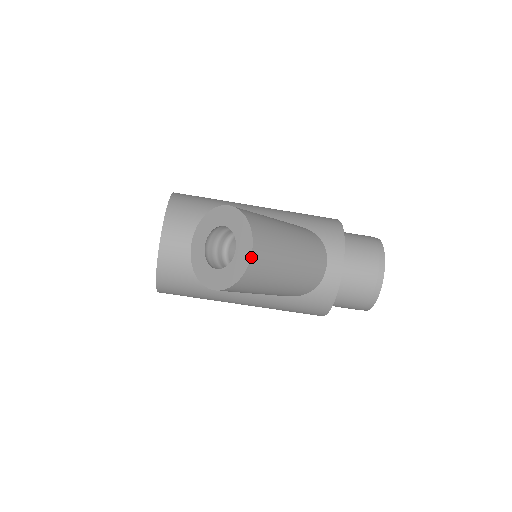
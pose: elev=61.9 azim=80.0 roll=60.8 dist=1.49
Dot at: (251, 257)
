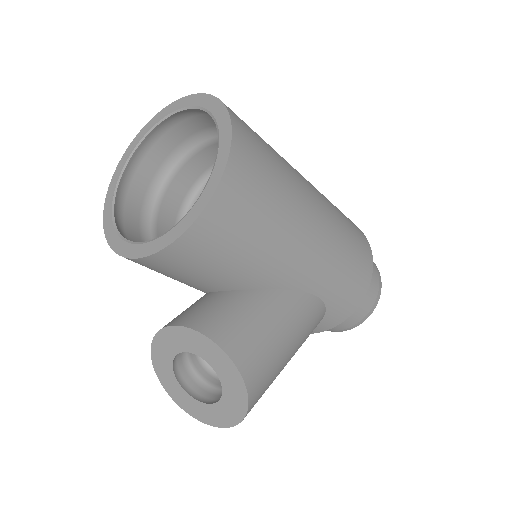
Dot at: (213, 426)
